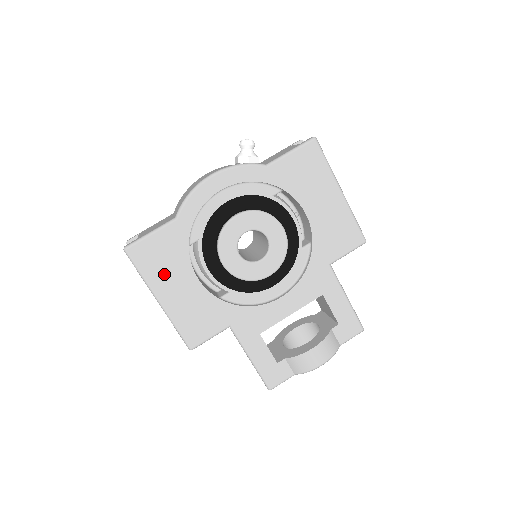
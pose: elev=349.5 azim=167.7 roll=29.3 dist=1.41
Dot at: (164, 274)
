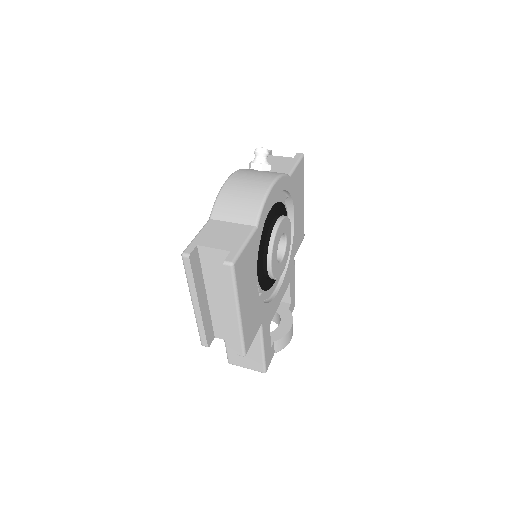
Dot at: (246, 285)
